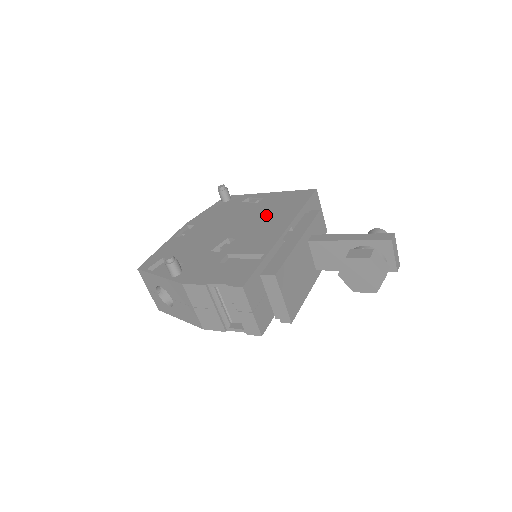
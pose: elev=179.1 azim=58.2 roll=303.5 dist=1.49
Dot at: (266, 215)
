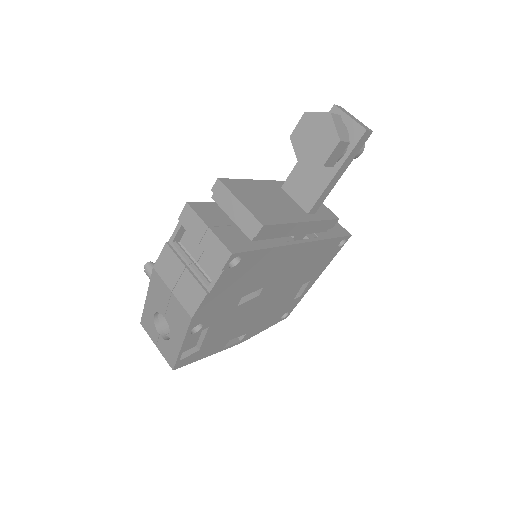
Dot at: occluded
